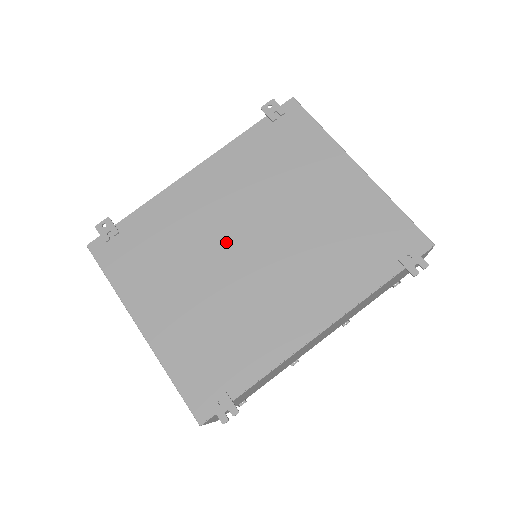
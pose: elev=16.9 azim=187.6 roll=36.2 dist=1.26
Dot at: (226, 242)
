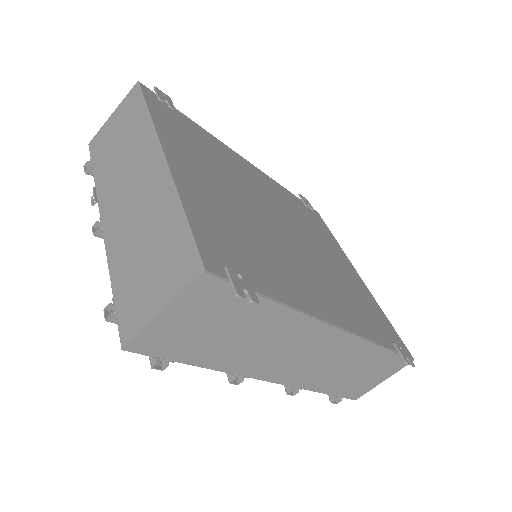
Dot at: (266, 208)
